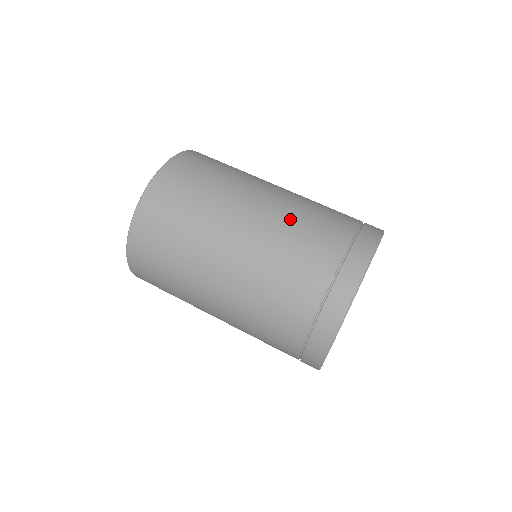
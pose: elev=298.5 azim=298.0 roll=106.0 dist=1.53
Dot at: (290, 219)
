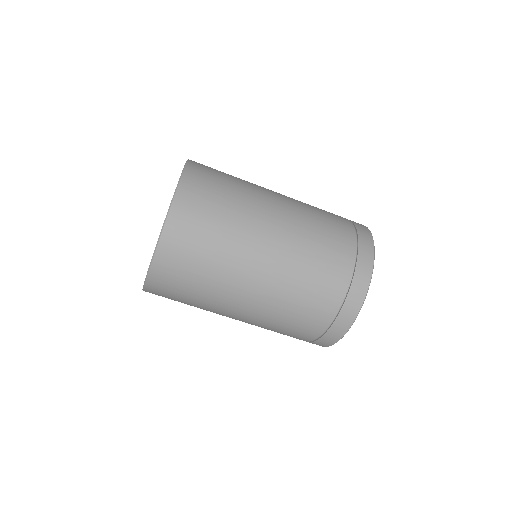
Dot at: (276, 314)
